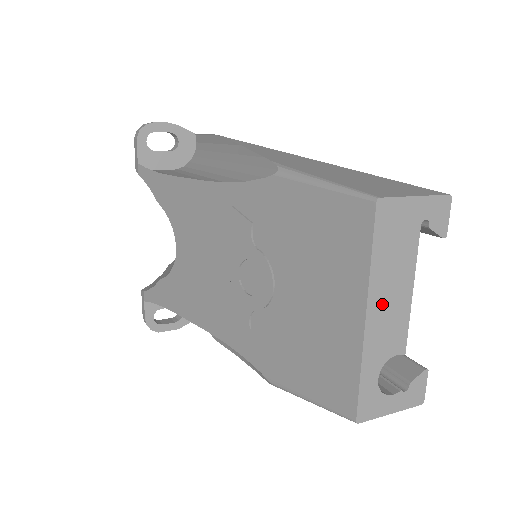
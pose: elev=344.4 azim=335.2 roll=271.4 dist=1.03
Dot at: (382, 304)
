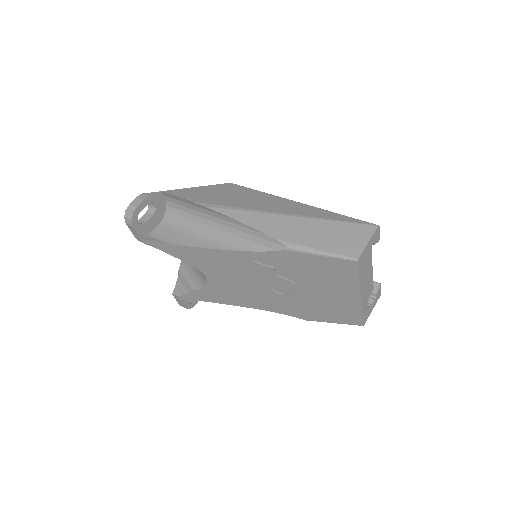
Dot at: (364, 286)
